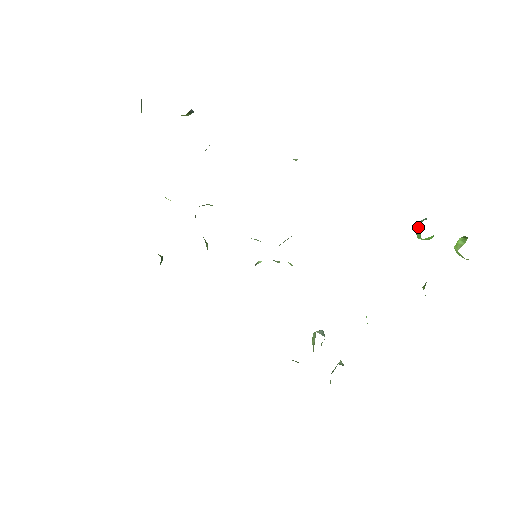
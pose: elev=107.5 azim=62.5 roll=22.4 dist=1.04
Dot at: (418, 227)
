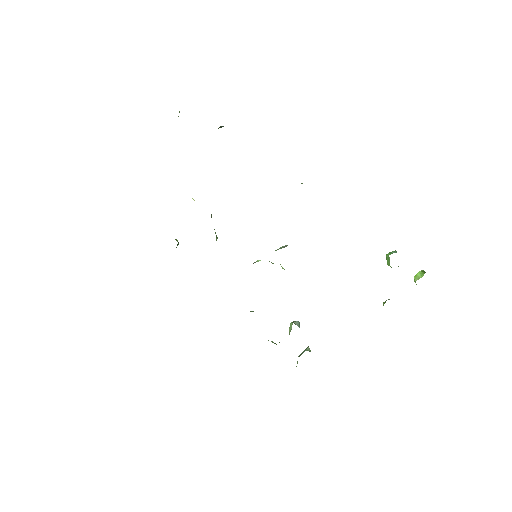
Dot at: (389, 257)
